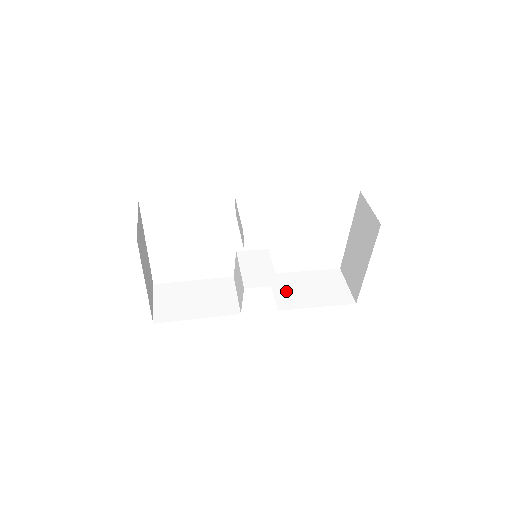
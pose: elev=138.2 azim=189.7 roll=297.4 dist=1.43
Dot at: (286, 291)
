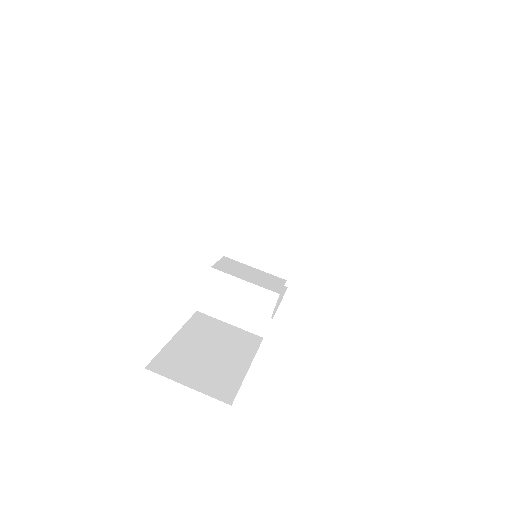
Dot at: occluded
